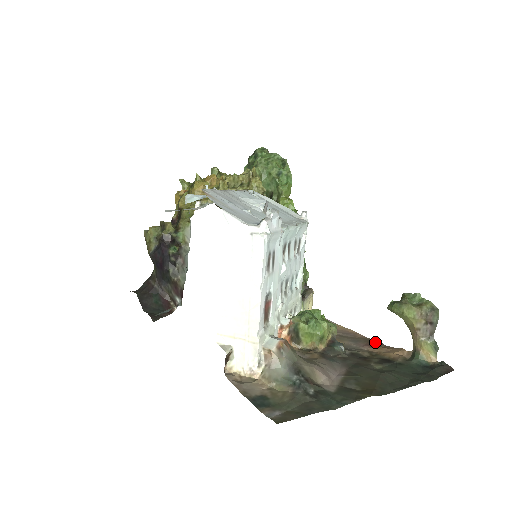
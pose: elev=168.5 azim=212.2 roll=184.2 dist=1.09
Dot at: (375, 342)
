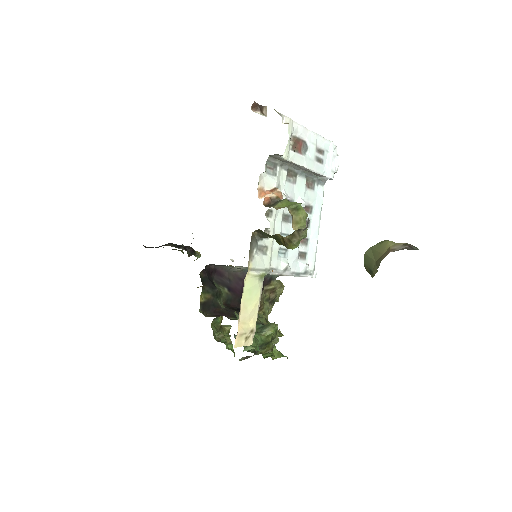
Dot at: occluded
